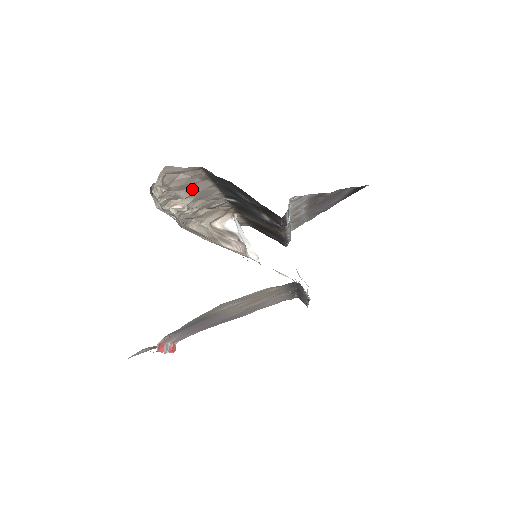
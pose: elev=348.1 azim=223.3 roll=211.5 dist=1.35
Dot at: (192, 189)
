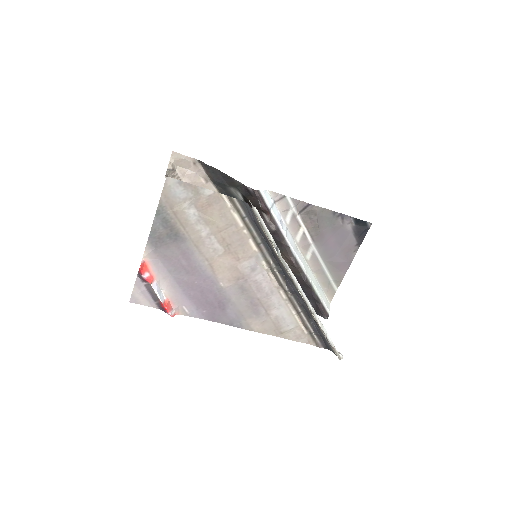
Dot at: occluded
